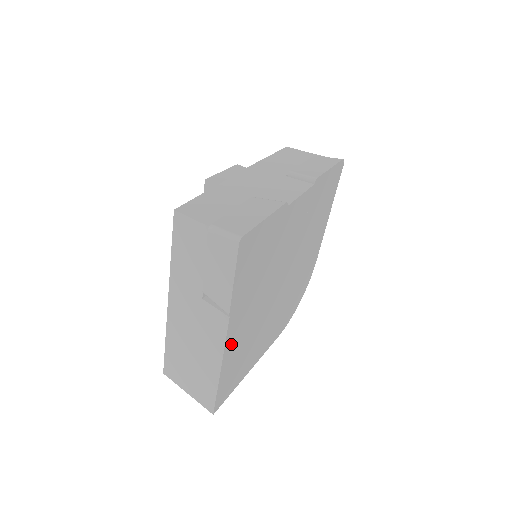
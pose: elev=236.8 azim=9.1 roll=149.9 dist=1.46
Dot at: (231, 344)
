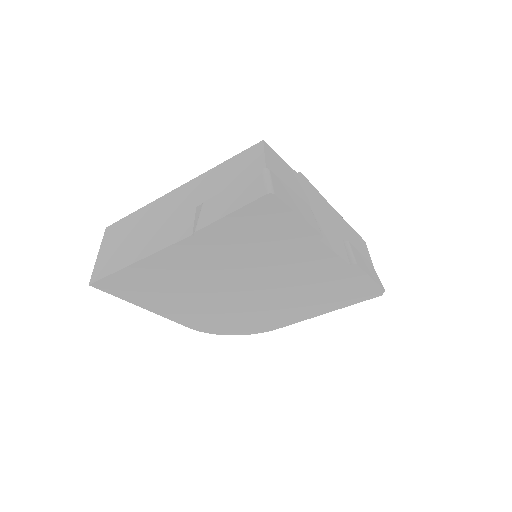
Dot at: (166, 258)
